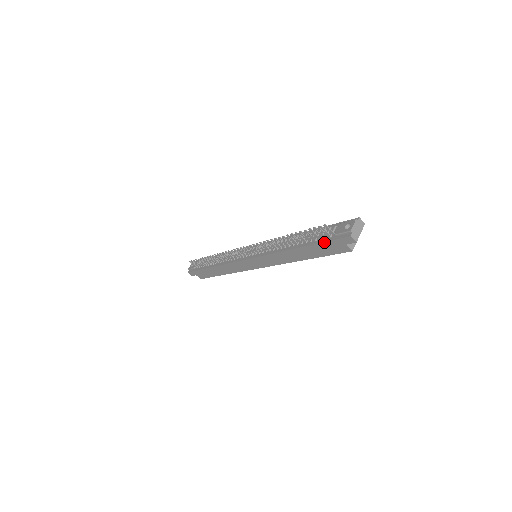
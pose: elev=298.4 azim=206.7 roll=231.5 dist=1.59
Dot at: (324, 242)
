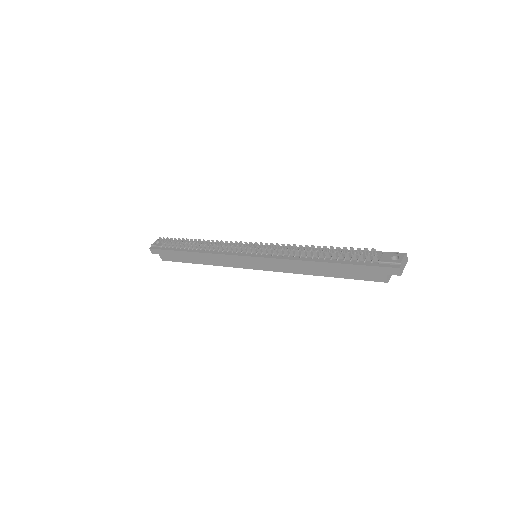
Dot at: (363, 265)
